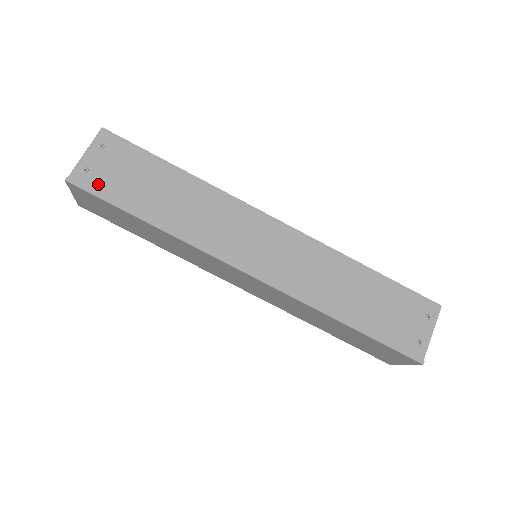
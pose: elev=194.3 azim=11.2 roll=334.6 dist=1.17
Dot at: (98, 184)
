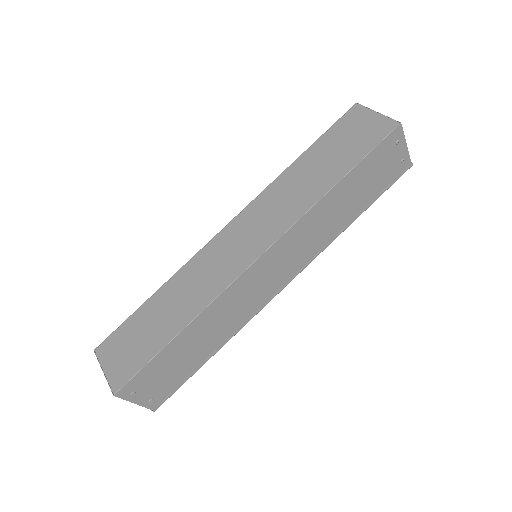
Dot at: (167, 391)
